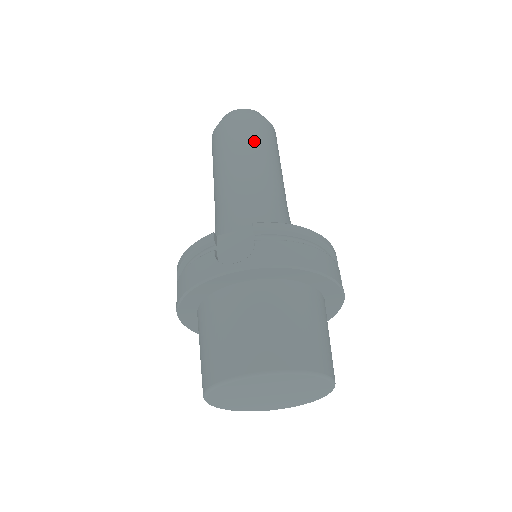
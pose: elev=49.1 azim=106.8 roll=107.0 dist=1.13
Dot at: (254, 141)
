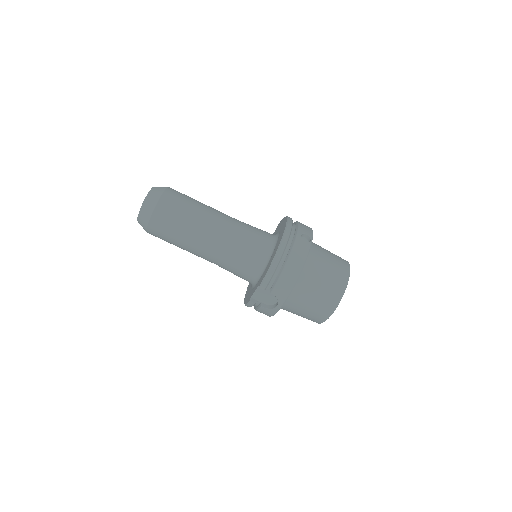
Dot at: (180, 228)
